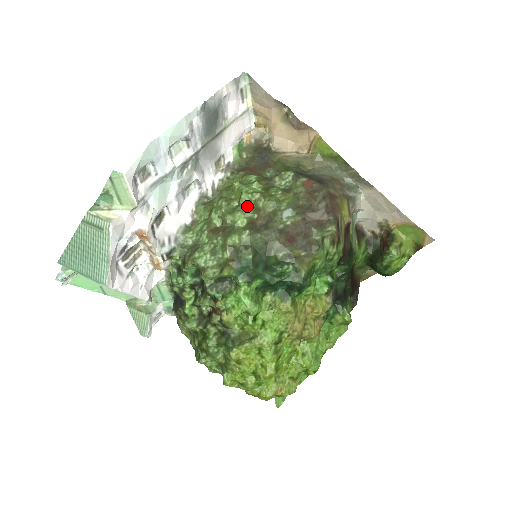
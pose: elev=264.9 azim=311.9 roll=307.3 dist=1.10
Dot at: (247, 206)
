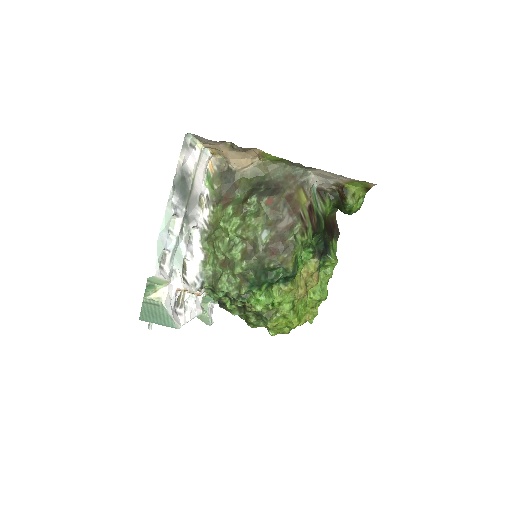
Dot at: (236, 240)
